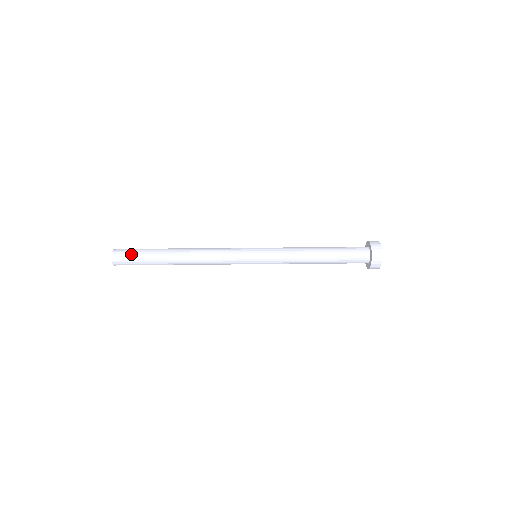
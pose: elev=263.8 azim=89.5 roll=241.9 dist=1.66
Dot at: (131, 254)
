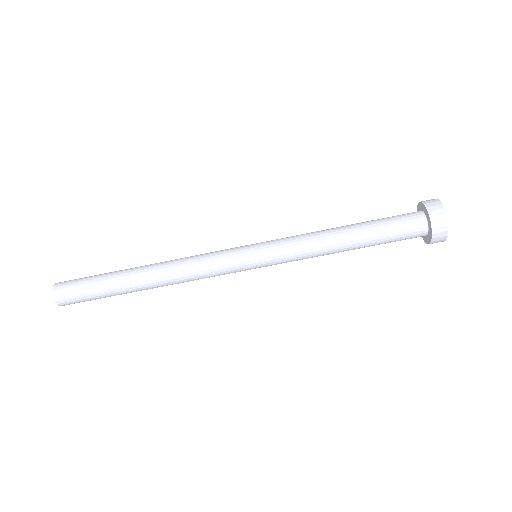
Dot at: (81, 297)
